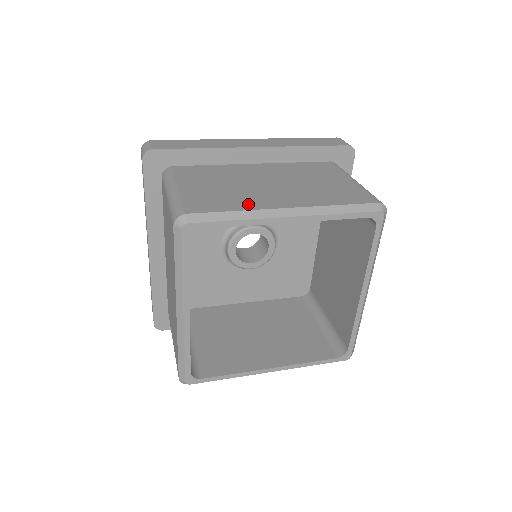
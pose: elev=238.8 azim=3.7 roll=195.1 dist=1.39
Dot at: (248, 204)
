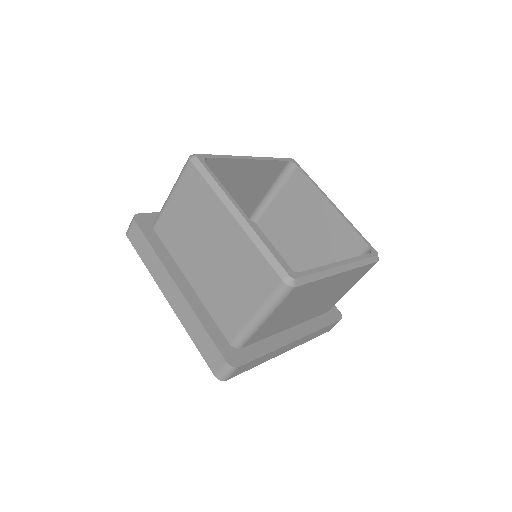
Dot at: occluded
